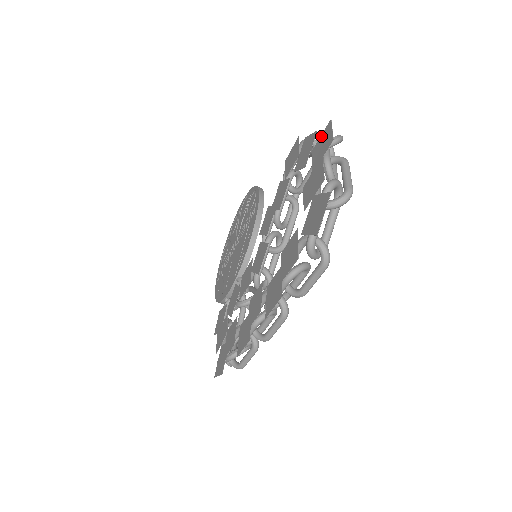
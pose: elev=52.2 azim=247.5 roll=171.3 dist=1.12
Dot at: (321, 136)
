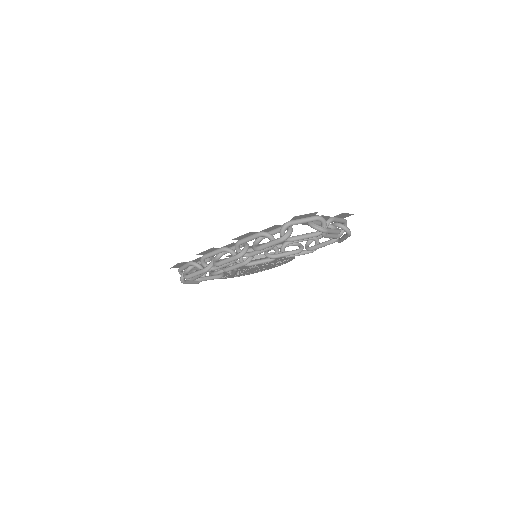
Dot at: (343, 218)
